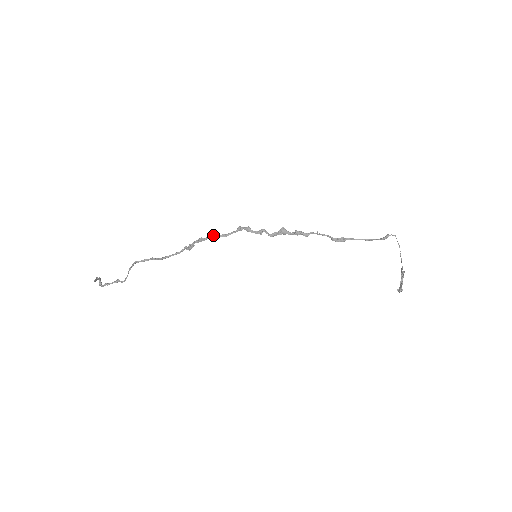
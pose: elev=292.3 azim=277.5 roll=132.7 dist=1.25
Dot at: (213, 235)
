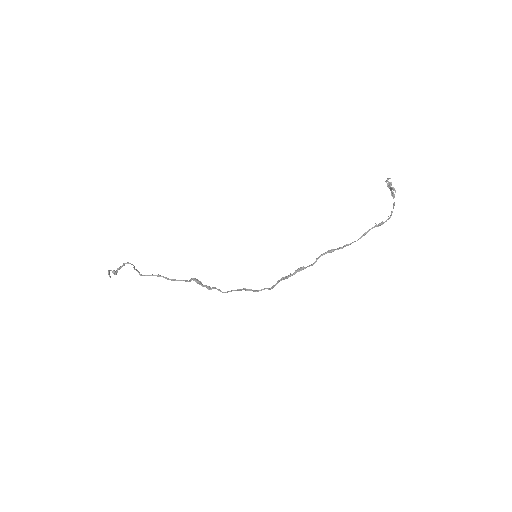
Dot at: occluded
